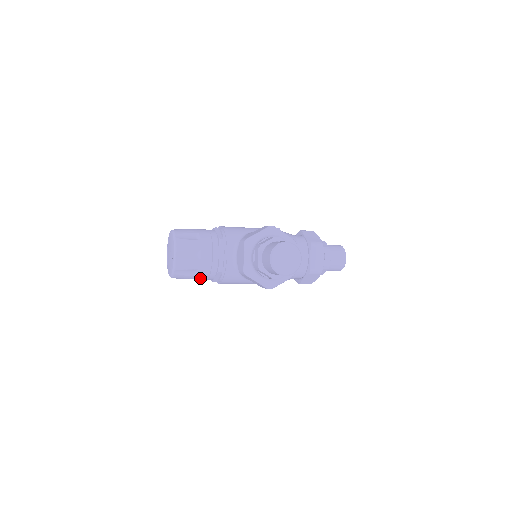
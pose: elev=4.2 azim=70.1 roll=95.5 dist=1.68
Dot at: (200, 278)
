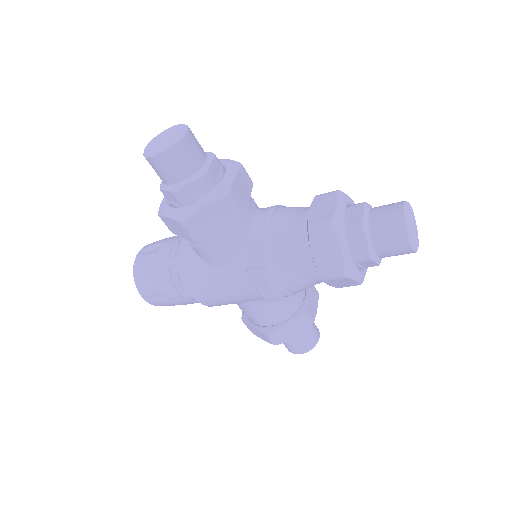
Dot at: (165, 285)
